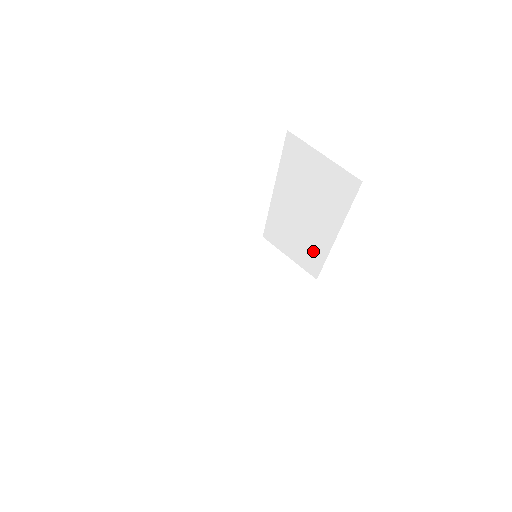
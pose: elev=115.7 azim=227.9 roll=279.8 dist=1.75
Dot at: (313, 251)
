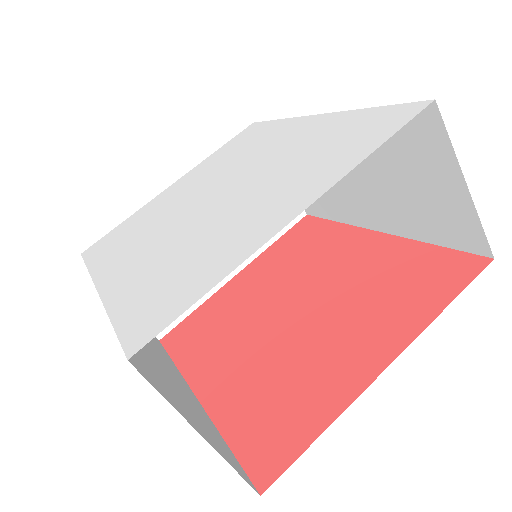
Dot at: (327, 202)
